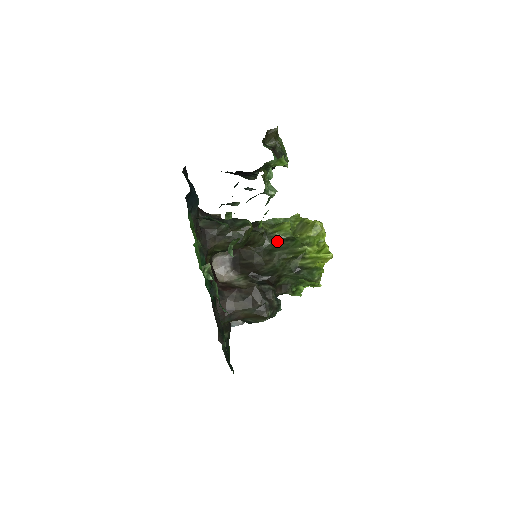
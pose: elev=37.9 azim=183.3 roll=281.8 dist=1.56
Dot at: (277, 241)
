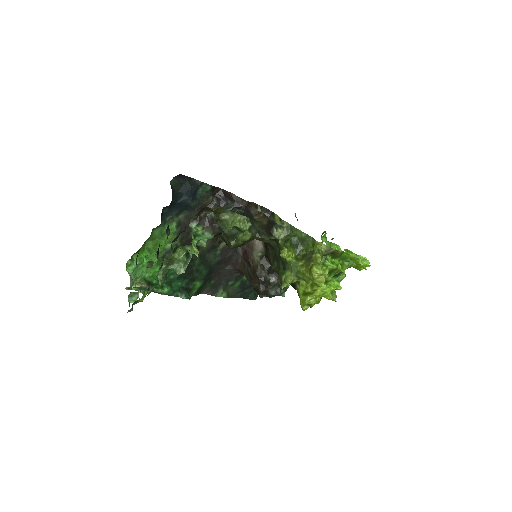
Dot at: occluded
